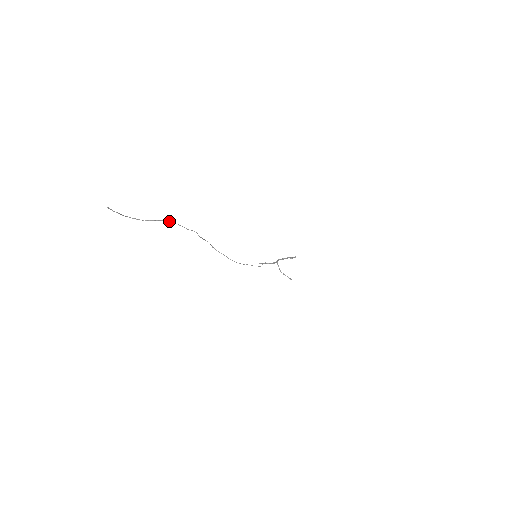
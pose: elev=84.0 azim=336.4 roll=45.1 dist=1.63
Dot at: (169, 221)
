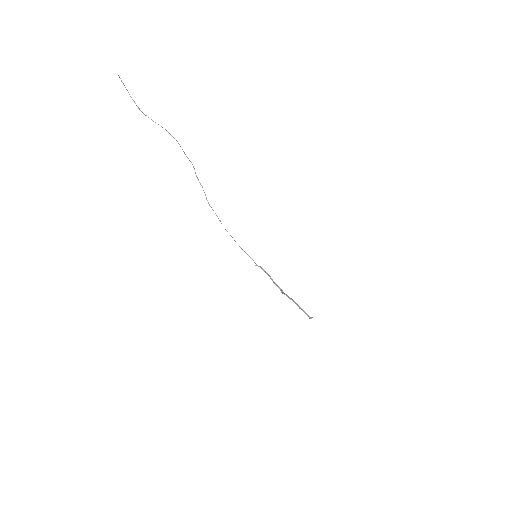
Dot at: occluded
